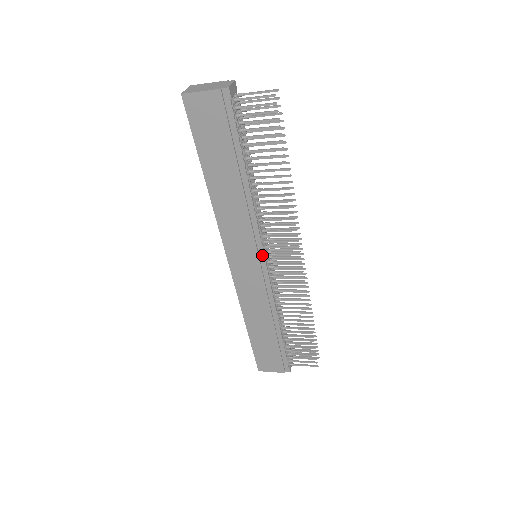
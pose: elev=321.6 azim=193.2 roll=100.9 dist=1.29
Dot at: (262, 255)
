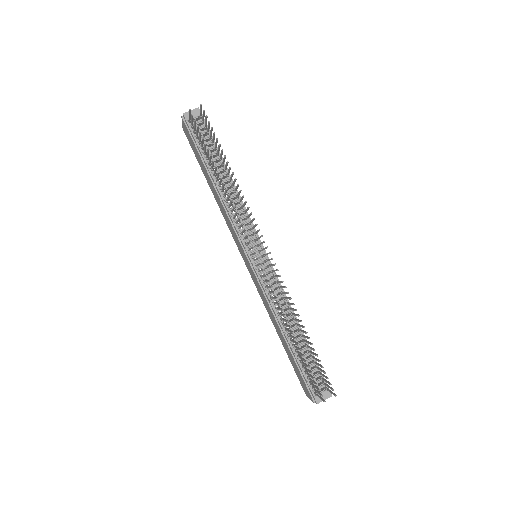
Dot at: (246, 252)
